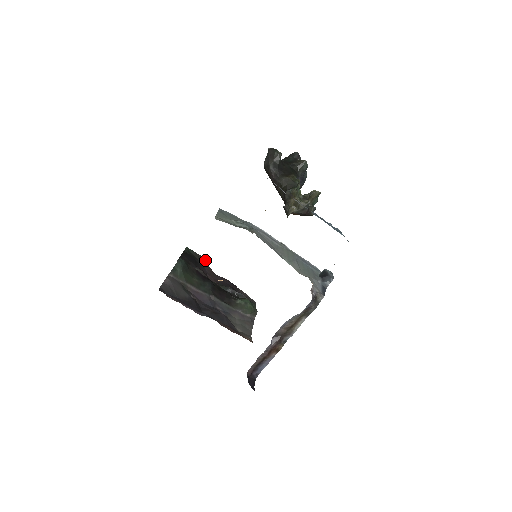
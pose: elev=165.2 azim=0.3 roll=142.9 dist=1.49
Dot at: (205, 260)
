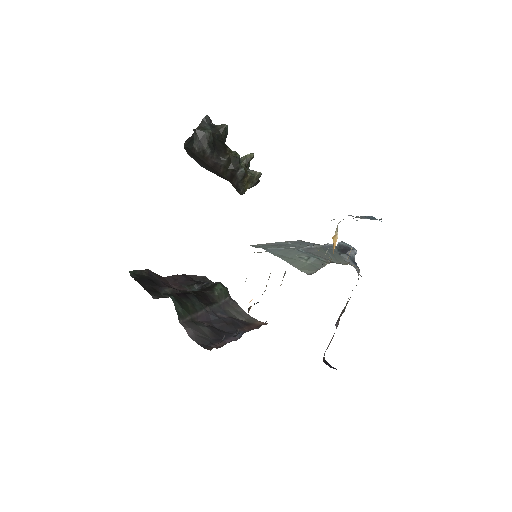
Dot at: (151, 271)
